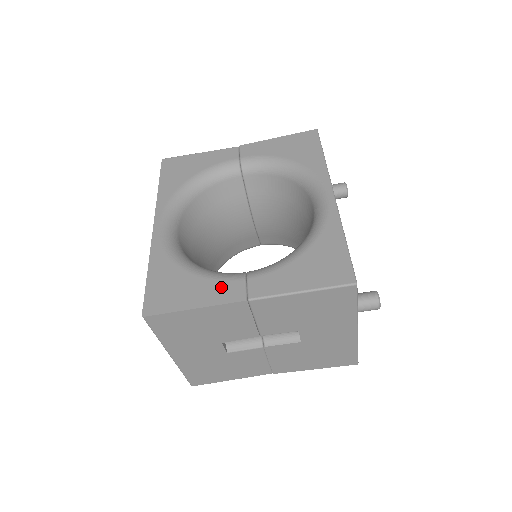
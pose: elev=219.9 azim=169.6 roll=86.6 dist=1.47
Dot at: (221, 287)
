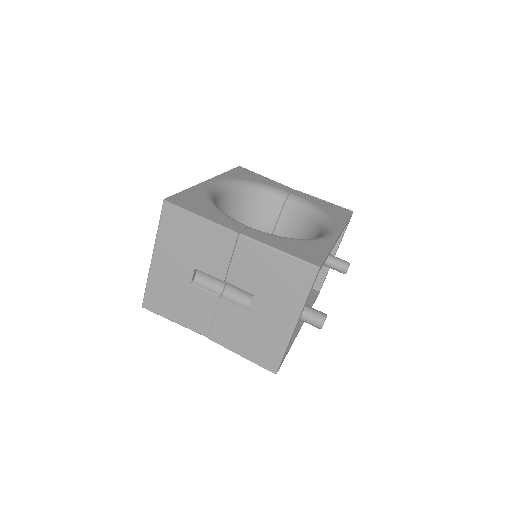
Dot at: (227, 220)
